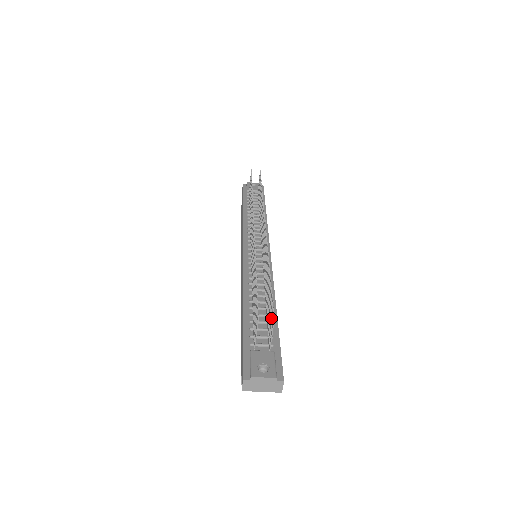
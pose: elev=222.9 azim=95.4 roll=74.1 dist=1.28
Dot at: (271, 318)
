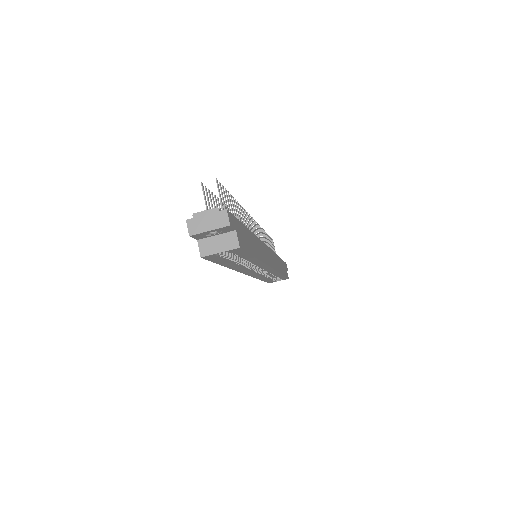
Dot at: (222, 196)
